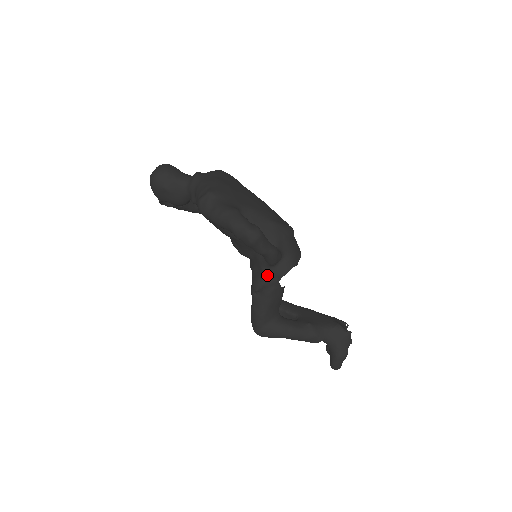
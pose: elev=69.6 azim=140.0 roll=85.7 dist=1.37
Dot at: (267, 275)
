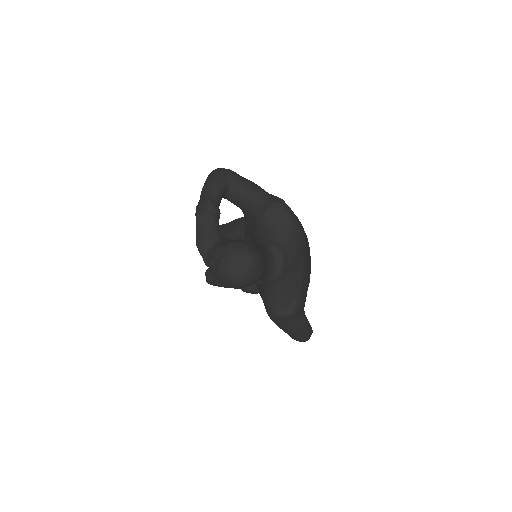
Dot at: occluded
